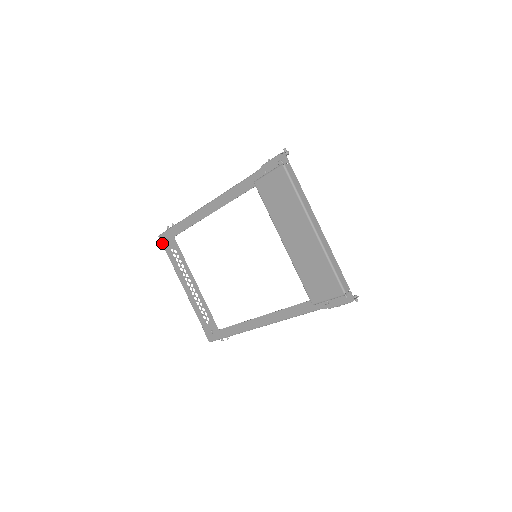
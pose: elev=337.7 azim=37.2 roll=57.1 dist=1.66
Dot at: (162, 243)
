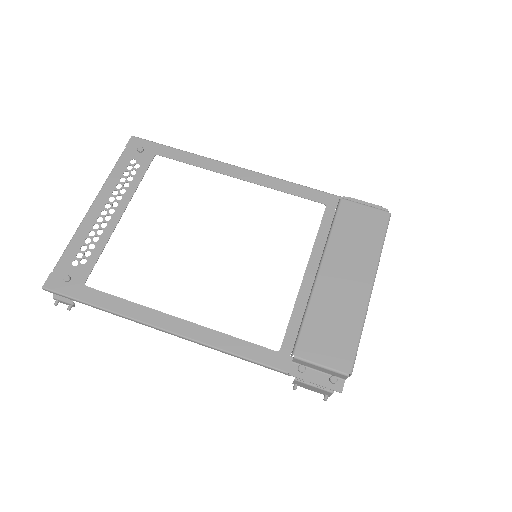
Dot at: (128, 144)
